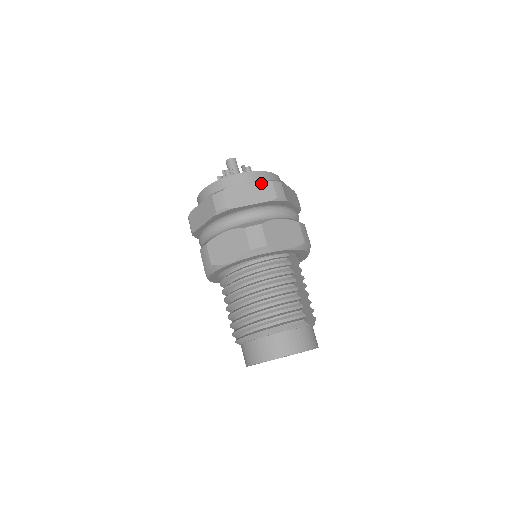
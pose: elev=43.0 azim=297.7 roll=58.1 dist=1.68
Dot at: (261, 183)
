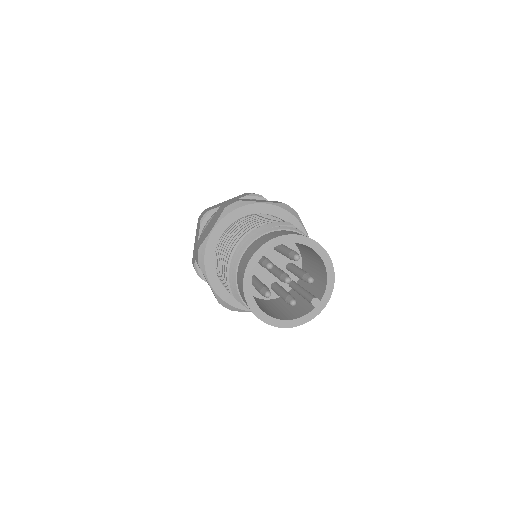
Dot at: (238, 196)
